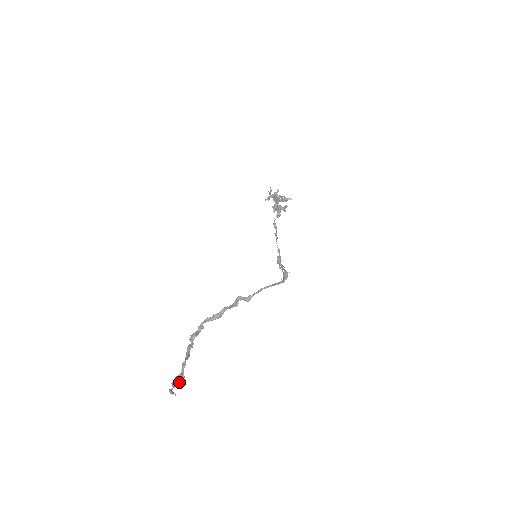
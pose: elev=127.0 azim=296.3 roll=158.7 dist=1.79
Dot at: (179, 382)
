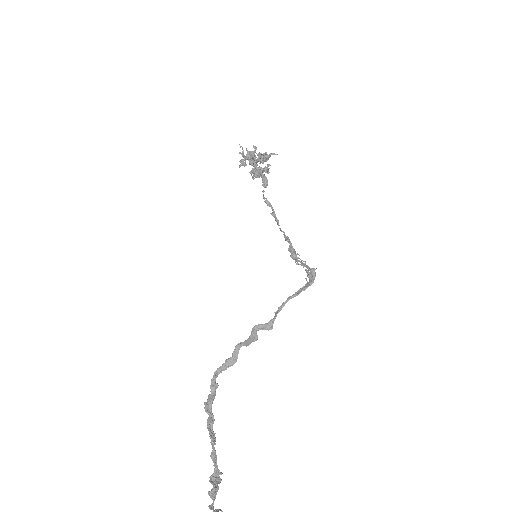
Dot at: (218, 486)
